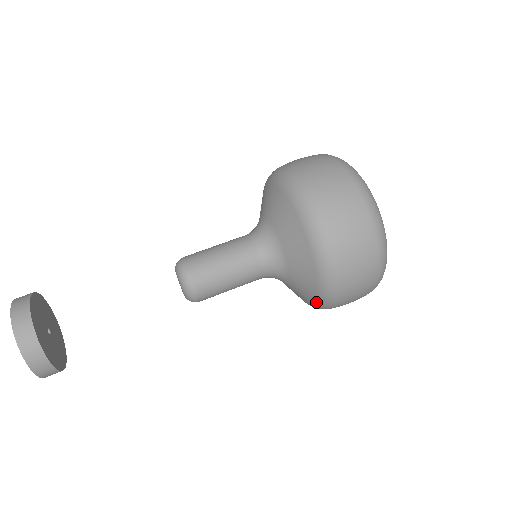
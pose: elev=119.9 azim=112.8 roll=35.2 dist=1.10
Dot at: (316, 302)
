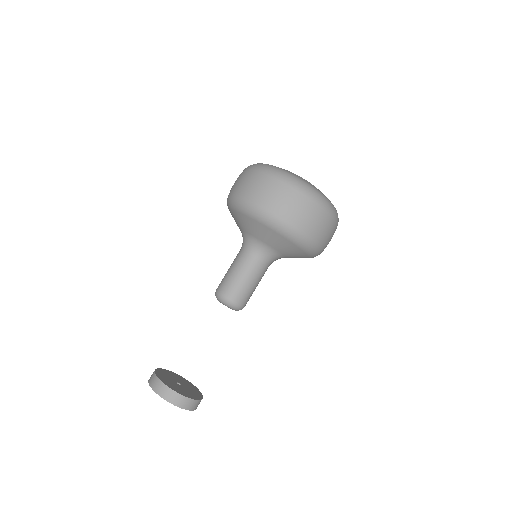
Dot at: occluded
